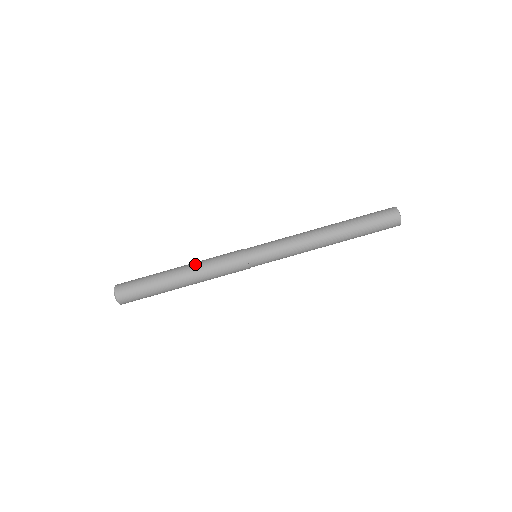
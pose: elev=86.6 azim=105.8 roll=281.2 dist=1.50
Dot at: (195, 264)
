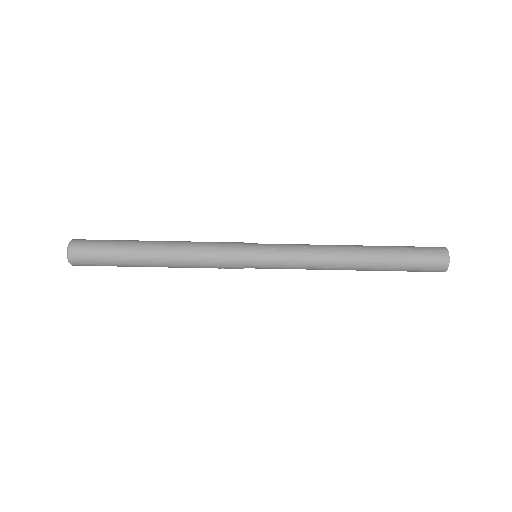
Dot at: (180, 241)
